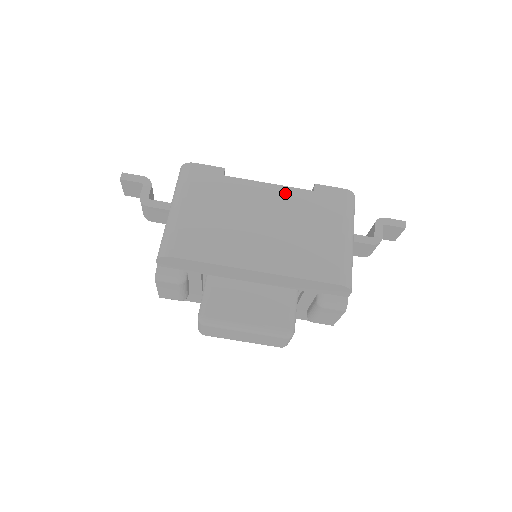
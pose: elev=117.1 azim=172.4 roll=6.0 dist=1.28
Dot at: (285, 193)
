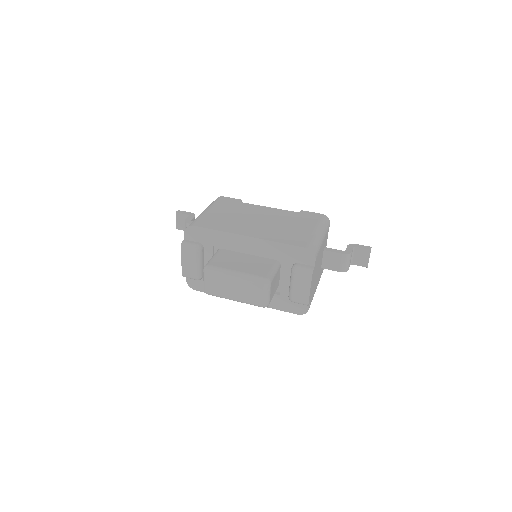
Dot at: (279, 211)
